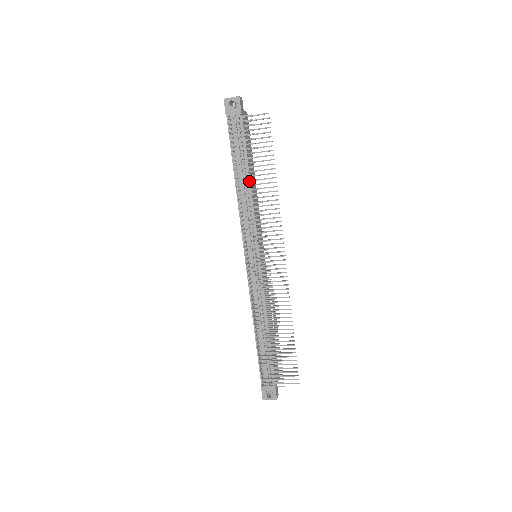
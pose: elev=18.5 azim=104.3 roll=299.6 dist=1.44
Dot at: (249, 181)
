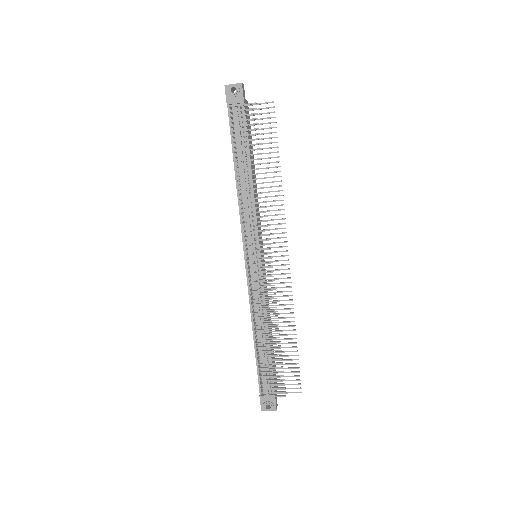
Dot at: occluded
